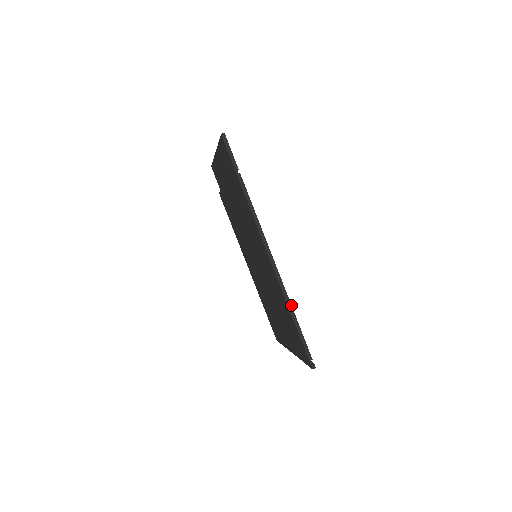
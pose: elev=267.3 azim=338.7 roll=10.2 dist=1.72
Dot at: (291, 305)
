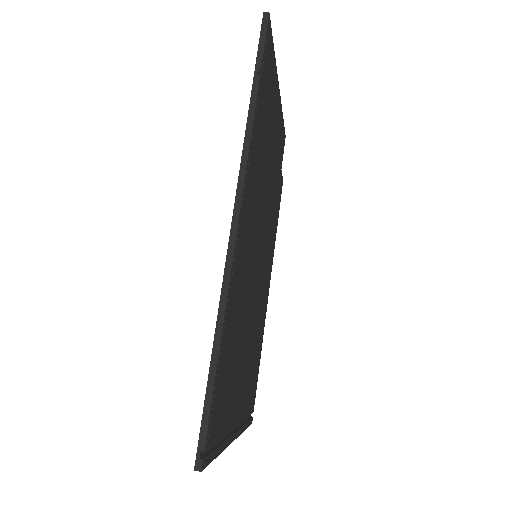
Dot at: (223, 324)
